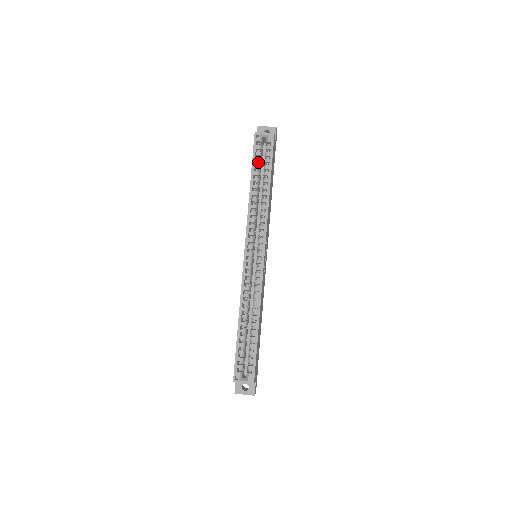
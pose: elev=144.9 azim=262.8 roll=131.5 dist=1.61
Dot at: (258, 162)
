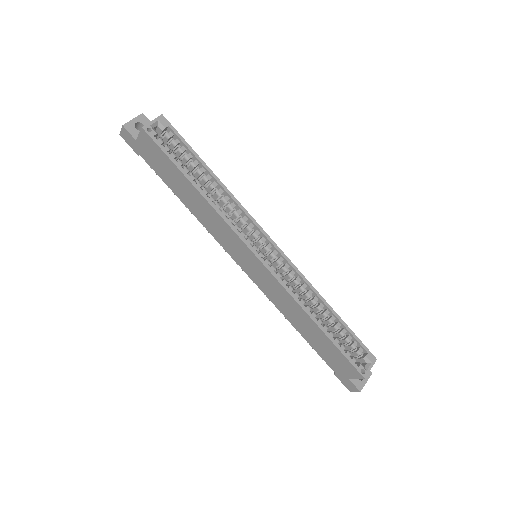
Dot at: (174, 158)
